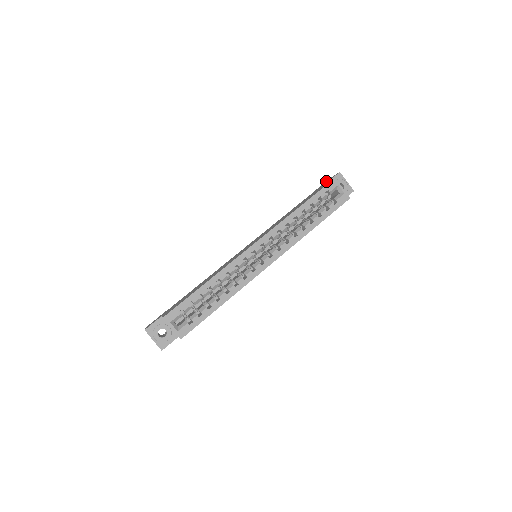
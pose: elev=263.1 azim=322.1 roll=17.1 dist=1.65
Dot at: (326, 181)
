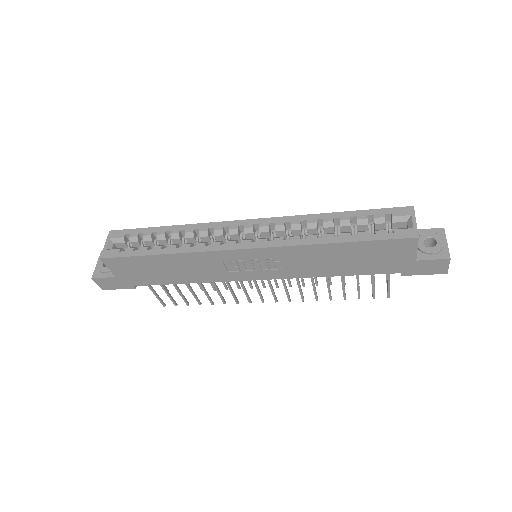
Dot at: occluded
